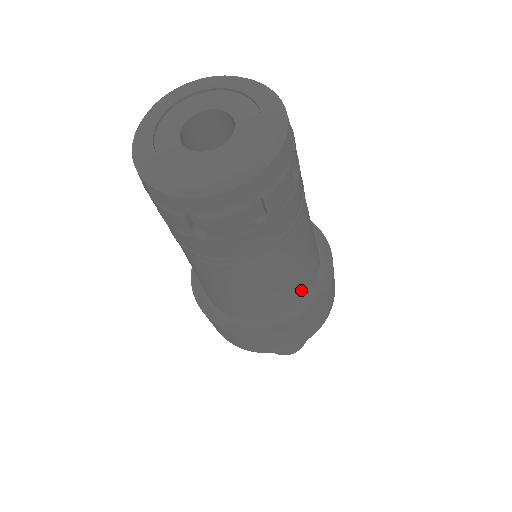
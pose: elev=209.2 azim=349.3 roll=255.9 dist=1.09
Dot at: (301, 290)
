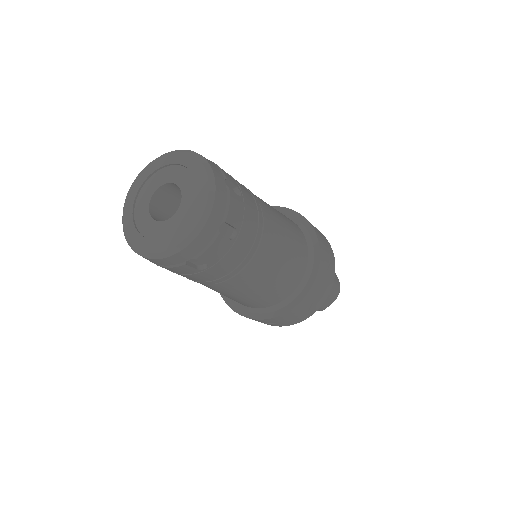
Dot at: (244, 303)
